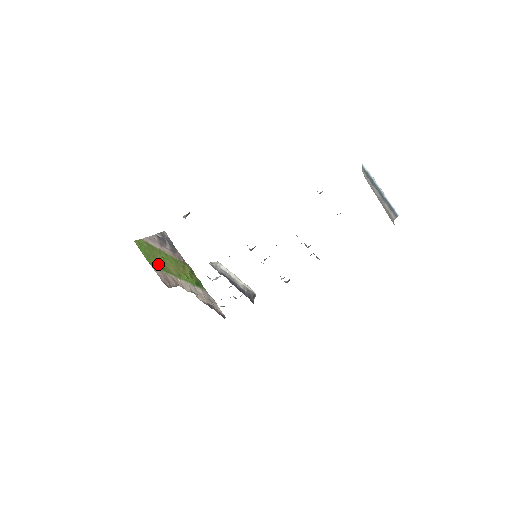
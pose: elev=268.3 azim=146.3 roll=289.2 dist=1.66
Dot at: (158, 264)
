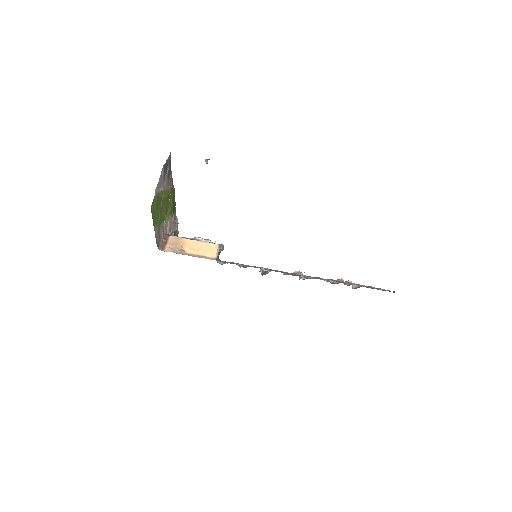
Dot at: (158, 218)
